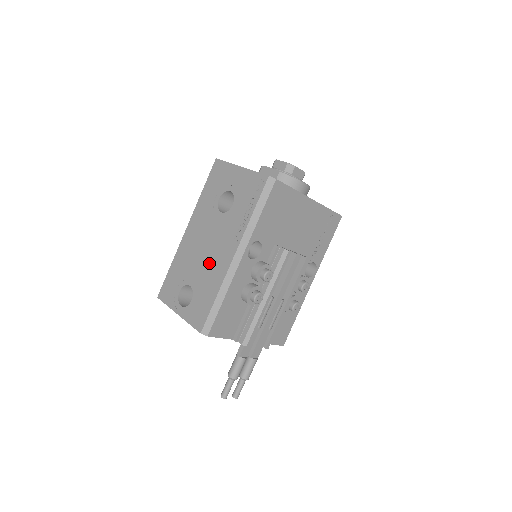
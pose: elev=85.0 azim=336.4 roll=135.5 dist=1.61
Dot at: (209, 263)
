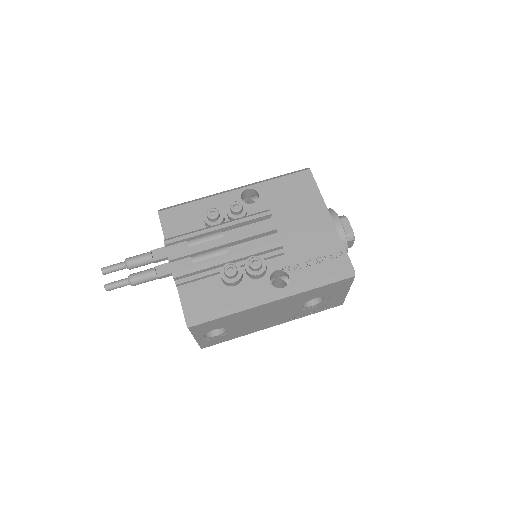
Dot at: occluded
